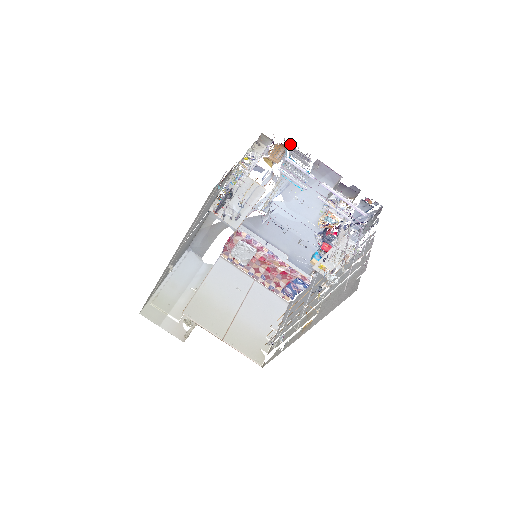
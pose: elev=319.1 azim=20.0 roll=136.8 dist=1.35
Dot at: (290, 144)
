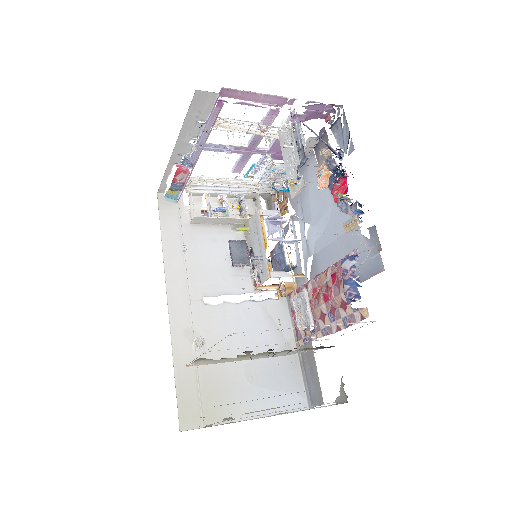
Dot at: occluded
